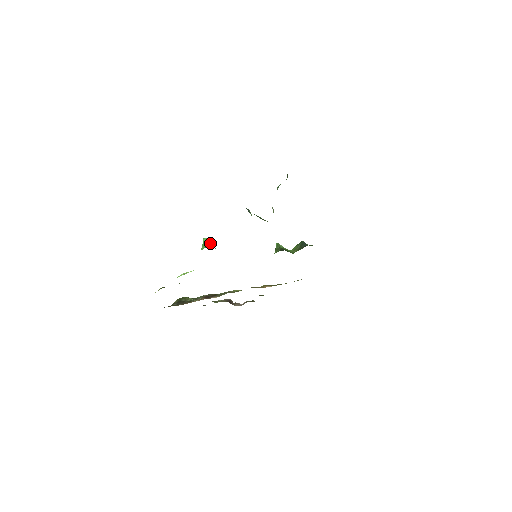
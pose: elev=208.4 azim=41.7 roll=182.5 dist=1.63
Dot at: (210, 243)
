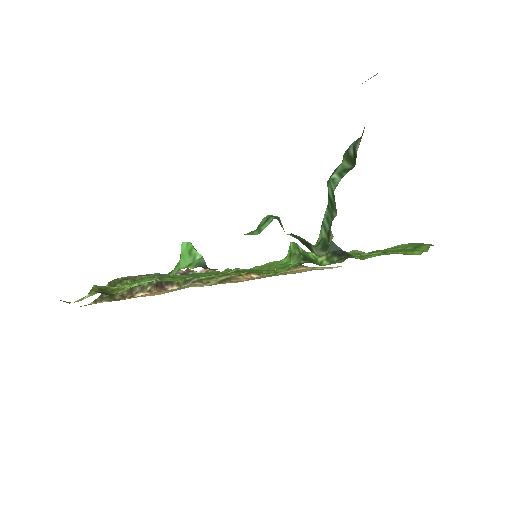
Dot at: (196, 254)
